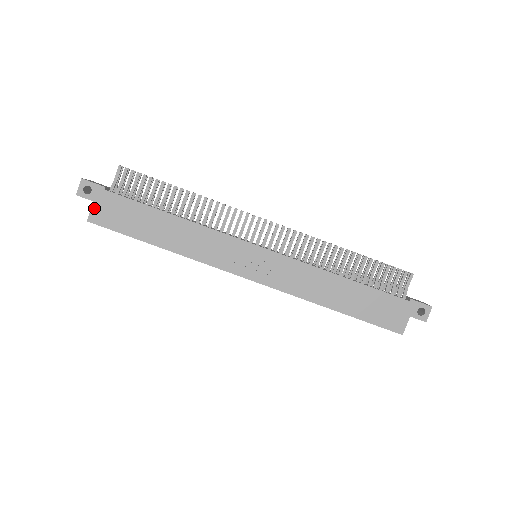
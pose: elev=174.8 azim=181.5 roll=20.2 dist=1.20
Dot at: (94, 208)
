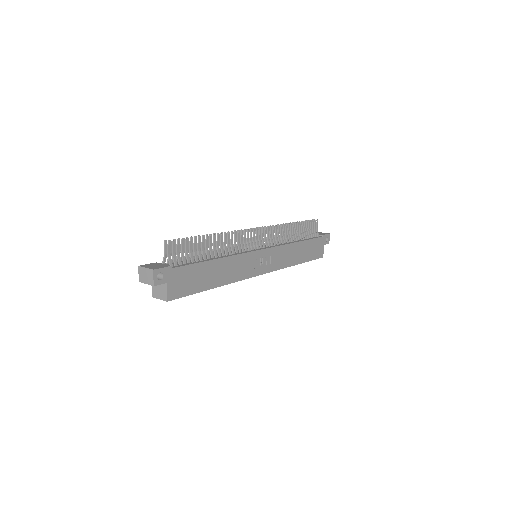
Dot at: (169, 288)
